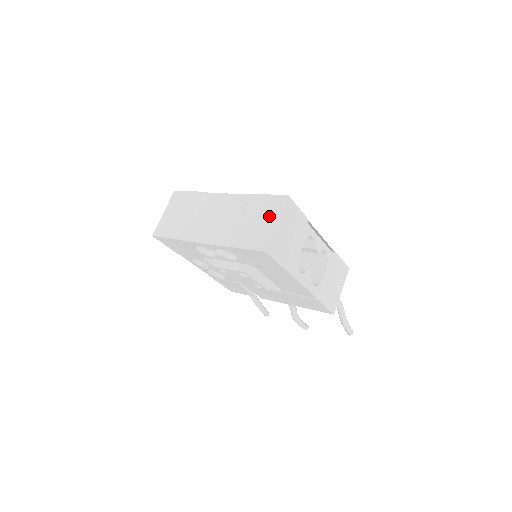
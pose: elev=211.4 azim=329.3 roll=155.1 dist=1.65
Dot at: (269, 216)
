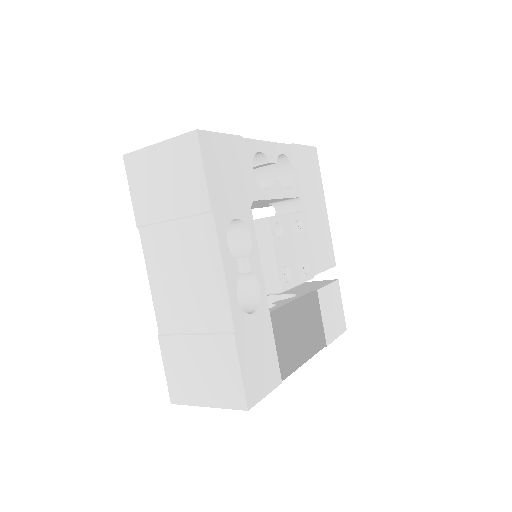
Dot at: (211, 389)
